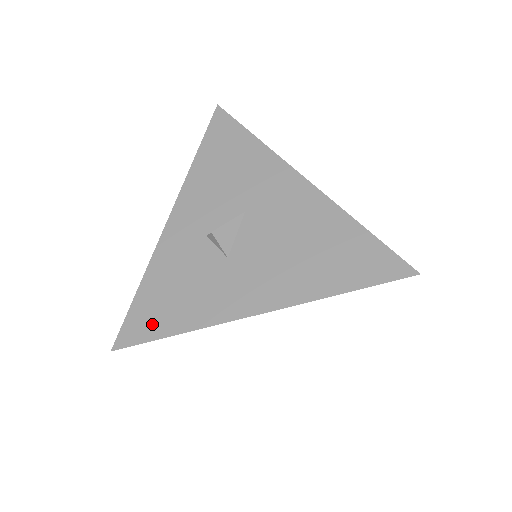
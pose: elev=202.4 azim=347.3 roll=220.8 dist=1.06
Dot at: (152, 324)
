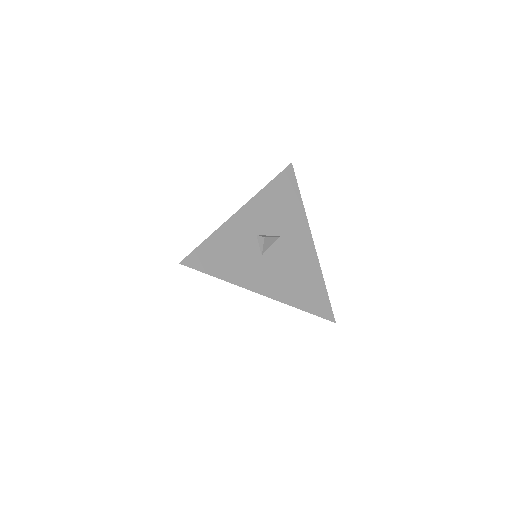
Dot at: (209, 264)
